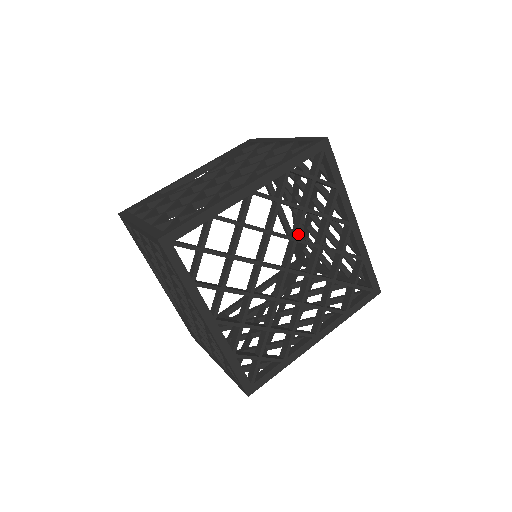
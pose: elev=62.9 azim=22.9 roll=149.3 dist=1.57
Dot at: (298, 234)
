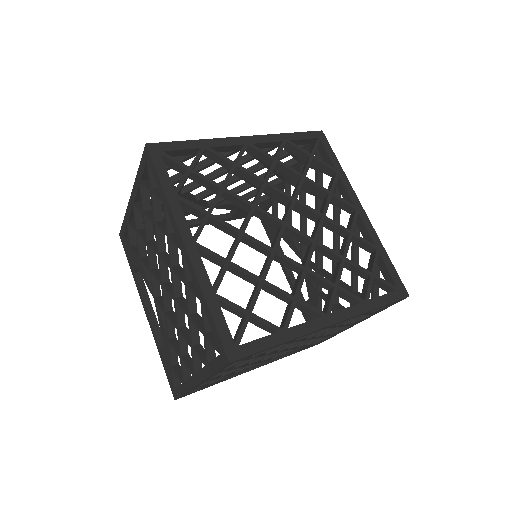
Dot at: (297, 195)
